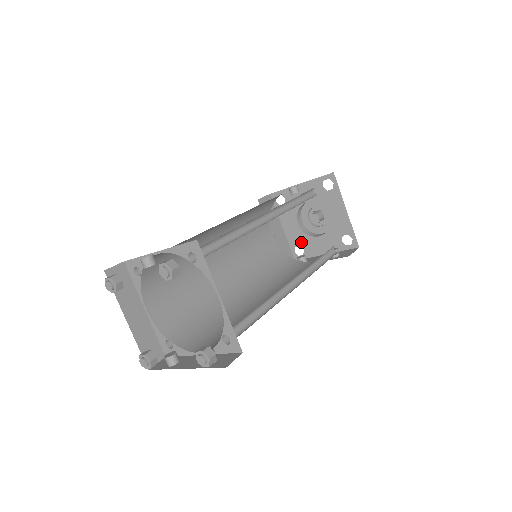
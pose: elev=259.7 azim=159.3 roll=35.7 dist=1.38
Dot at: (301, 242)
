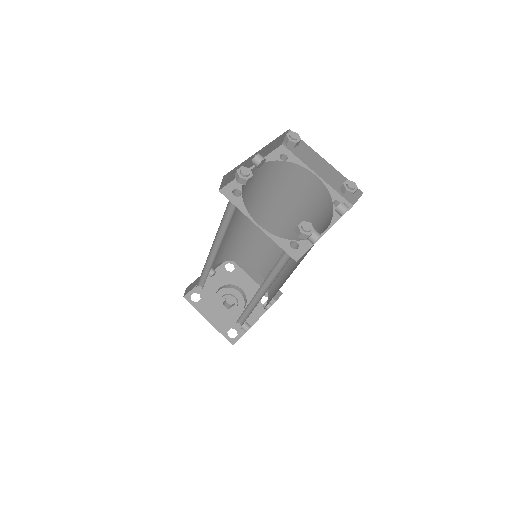
Dot at: (230, 324)
